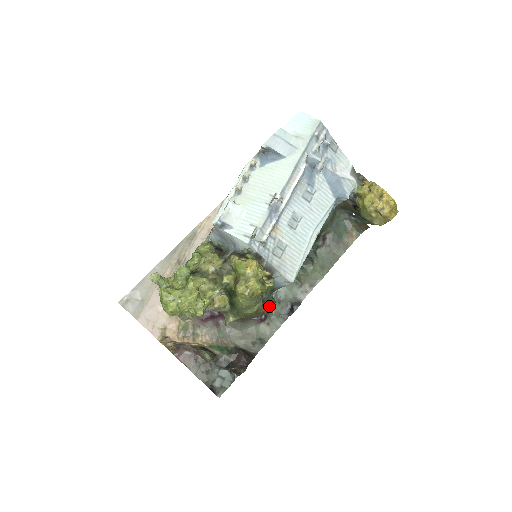
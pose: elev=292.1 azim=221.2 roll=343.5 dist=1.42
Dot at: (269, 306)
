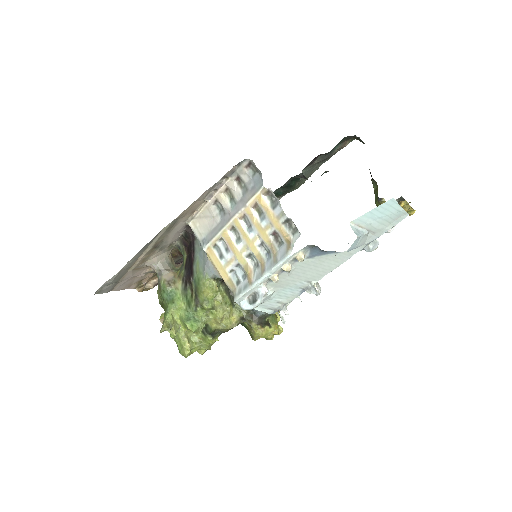
Dot at: occluded
